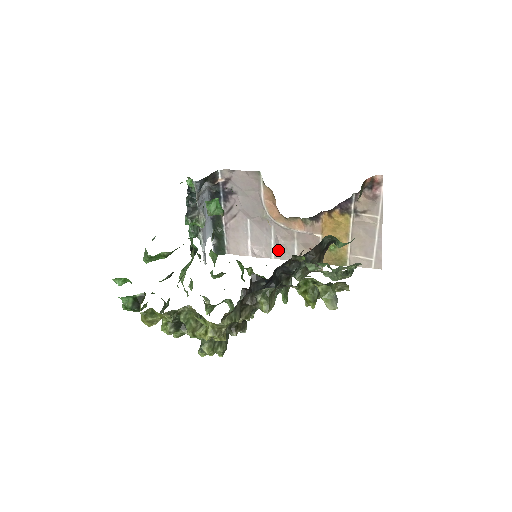
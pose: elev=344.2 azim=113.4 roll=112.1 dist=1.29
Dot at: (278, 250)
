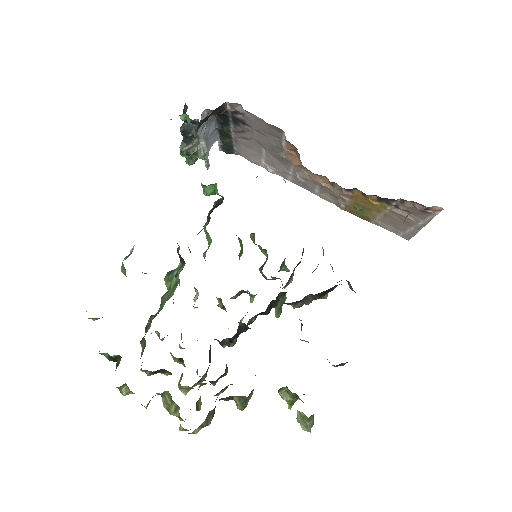
Dot at: (296, 180)
